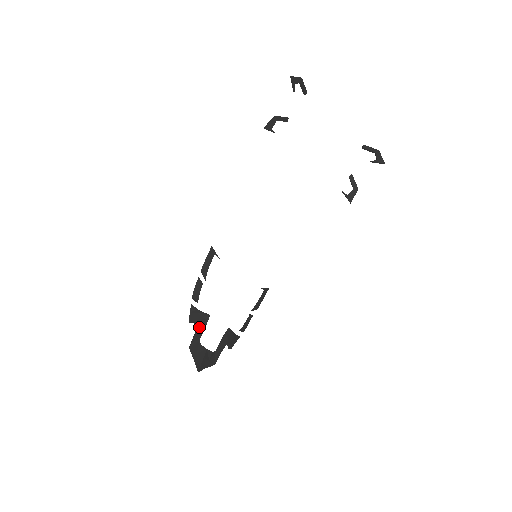
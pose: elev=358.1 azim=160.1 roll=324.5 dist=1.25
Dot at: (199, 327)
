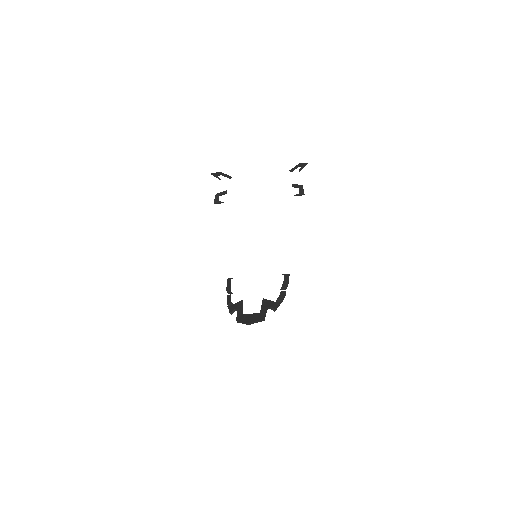
Dot at: (238, 309)
